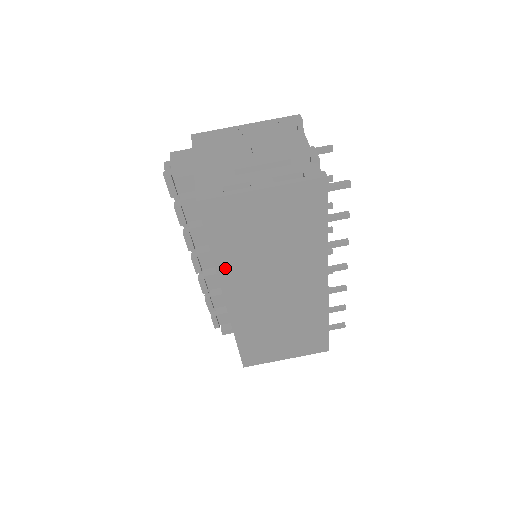
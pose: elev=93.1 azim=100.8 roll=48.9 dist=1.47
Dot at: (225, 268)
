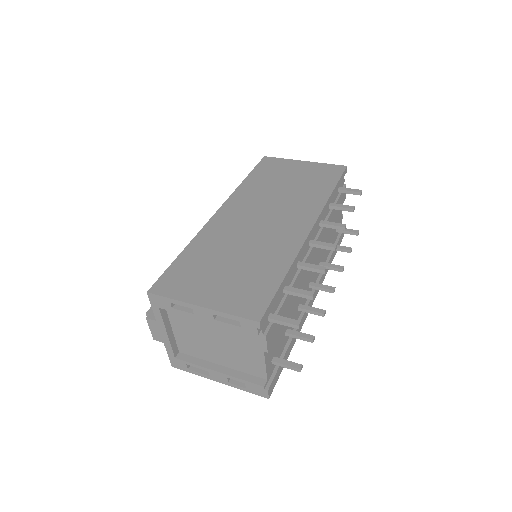
Dot at: (243, 190)
